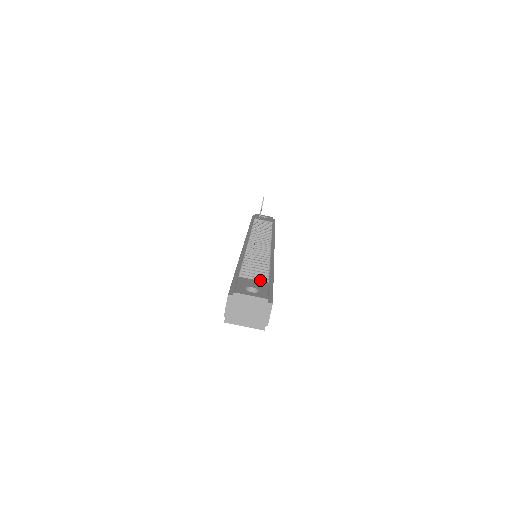
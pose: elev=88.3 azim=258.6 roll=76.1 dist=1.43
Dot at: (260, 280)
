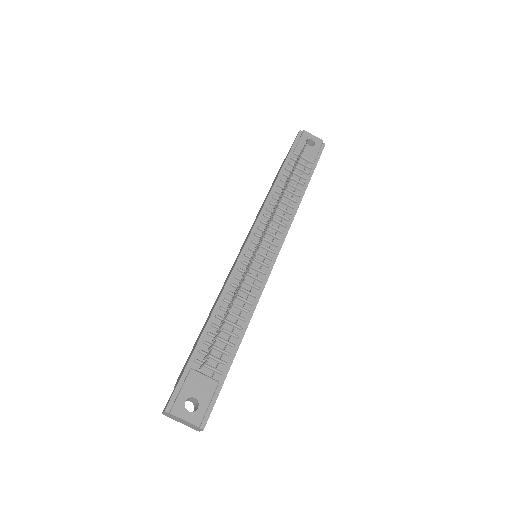
Dot at: (214, 371)
